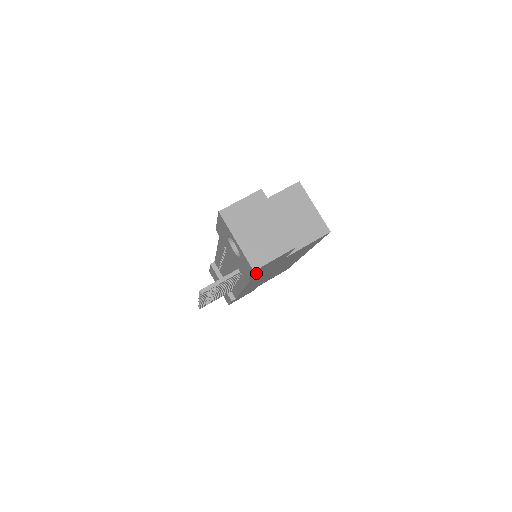
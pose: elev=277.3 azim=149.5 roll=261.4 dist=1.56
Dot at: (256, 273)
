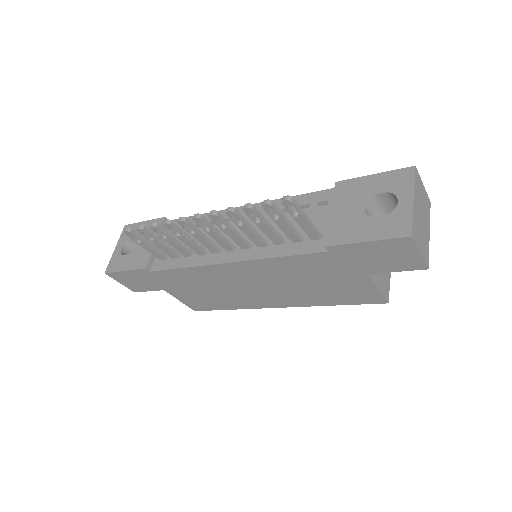
Dot at: (363, 248)
